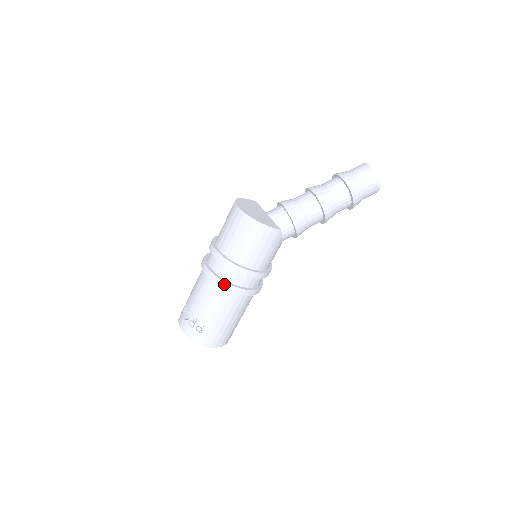
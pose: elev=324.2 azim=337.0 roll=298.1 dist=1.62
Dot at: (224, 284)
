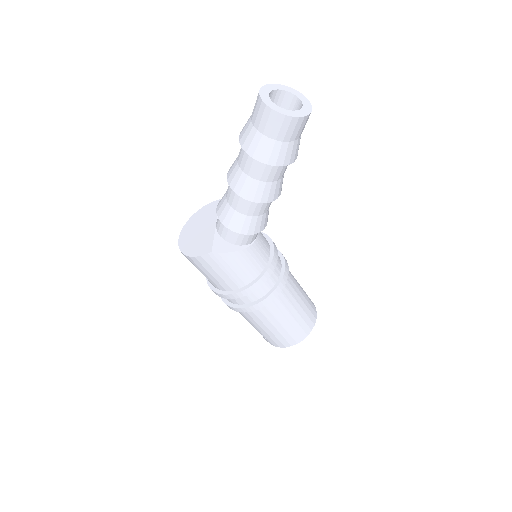
Dot at: (229, 307)
